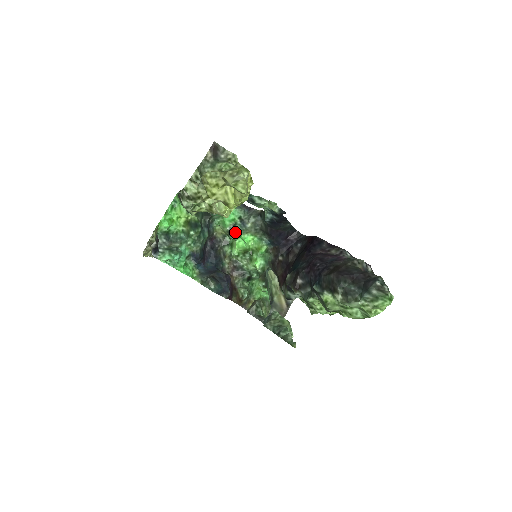
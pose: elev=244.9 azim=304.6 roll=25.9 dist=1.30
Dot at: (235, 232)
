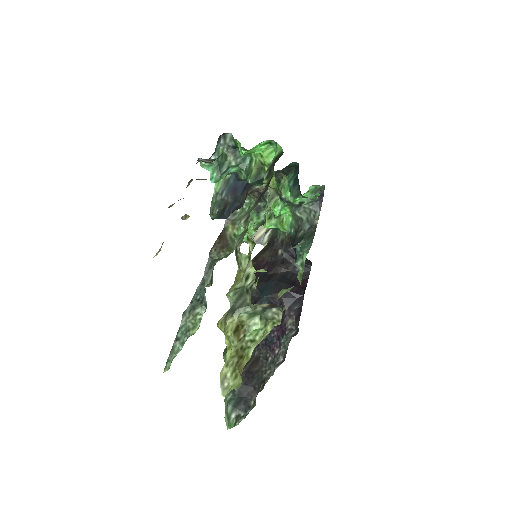
Dot at: (285, 202)
